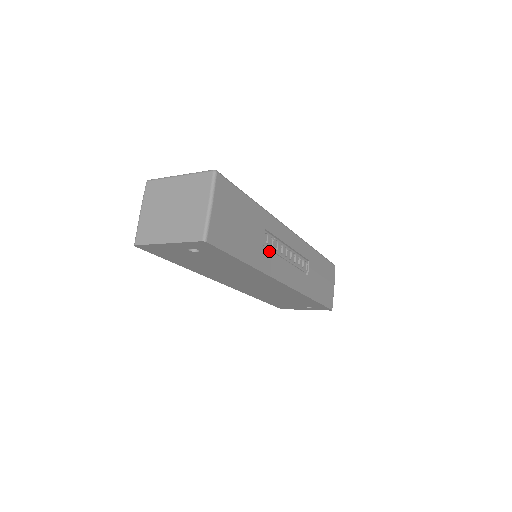
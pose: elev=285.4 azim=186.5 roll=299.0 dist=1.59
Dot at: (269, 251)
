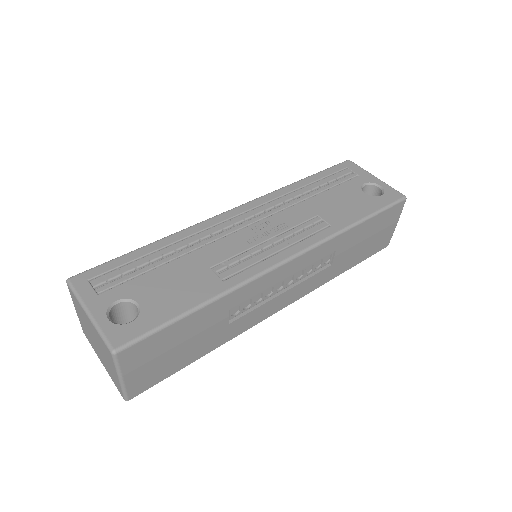
Dot at: (243, 316)
